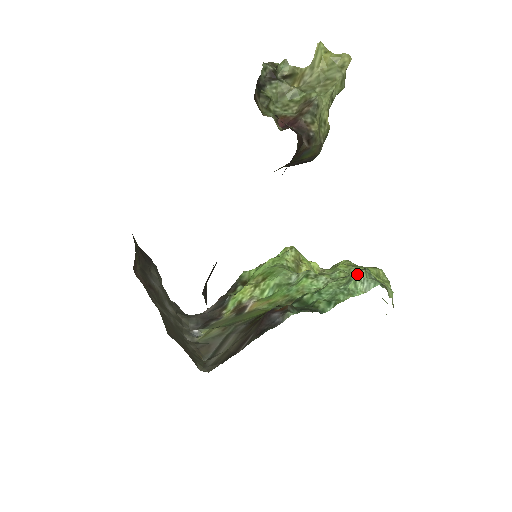
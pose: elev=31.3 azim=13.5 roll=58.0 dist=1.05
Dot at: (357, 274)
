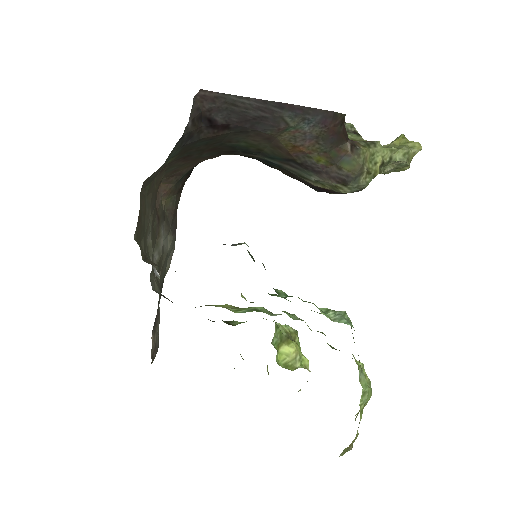
Dot at: (336, 311)
